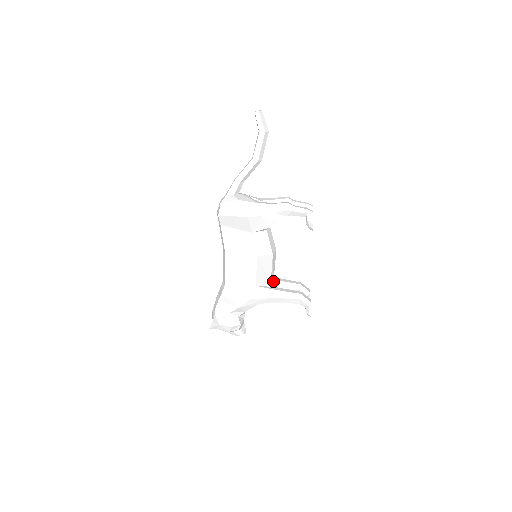
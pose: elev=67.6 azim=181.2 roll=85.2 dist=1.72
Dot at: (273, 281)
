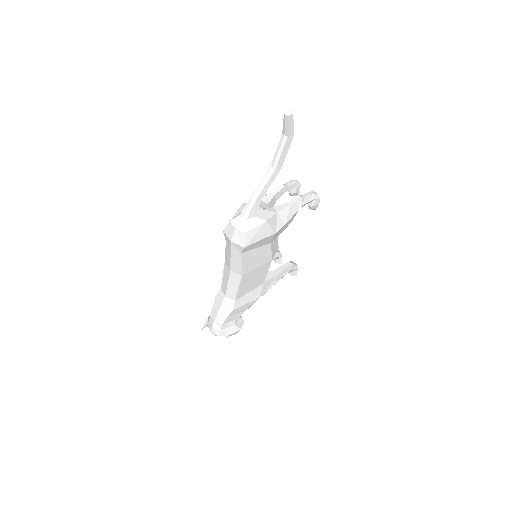
Dot at: occluded
